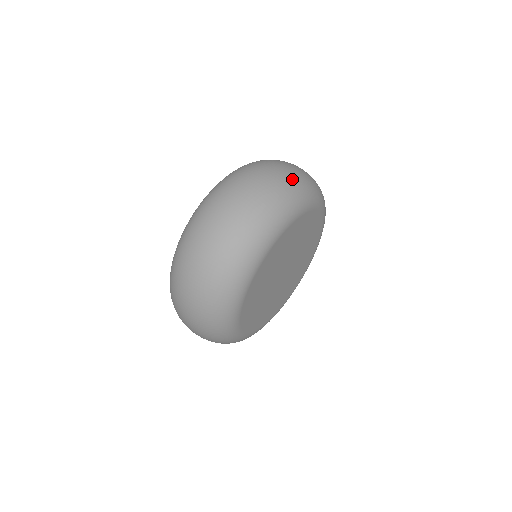
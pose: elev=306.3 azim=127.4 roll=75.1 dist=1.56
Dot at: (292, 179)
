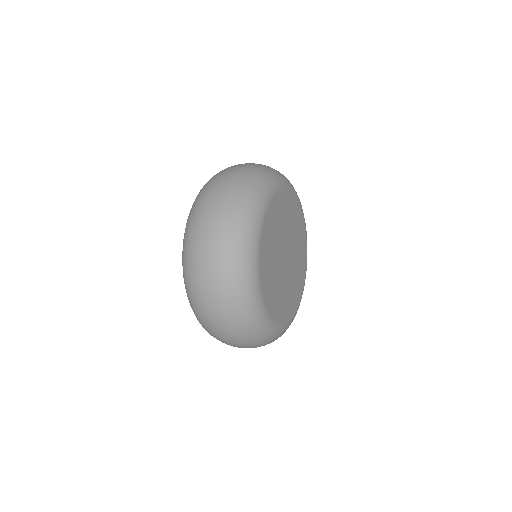
Dot at: occluded
